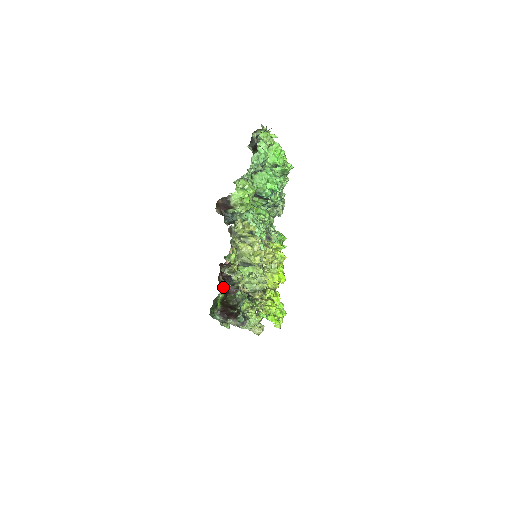
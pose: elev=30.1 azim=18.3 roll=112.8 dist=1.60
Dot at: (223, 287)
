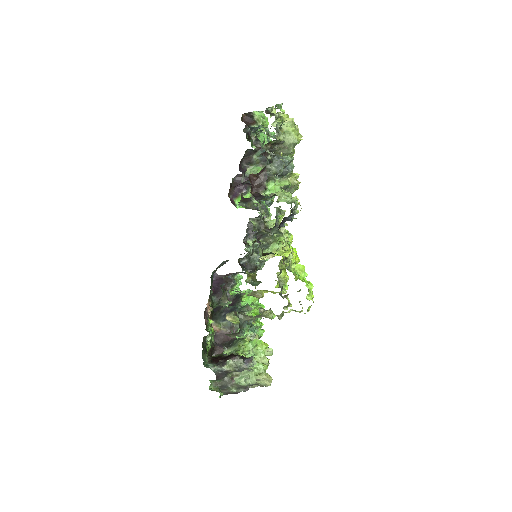
Dot at: (209, 332)
